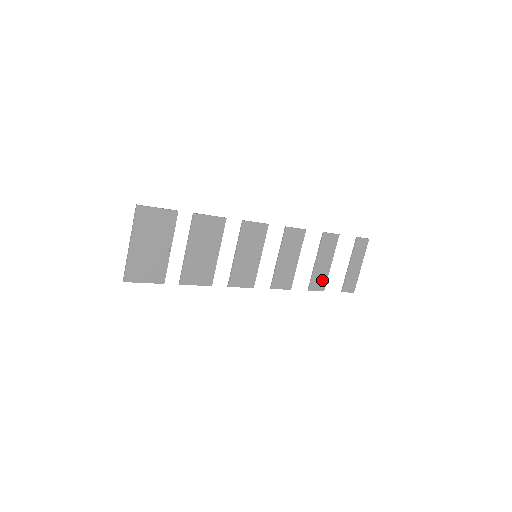
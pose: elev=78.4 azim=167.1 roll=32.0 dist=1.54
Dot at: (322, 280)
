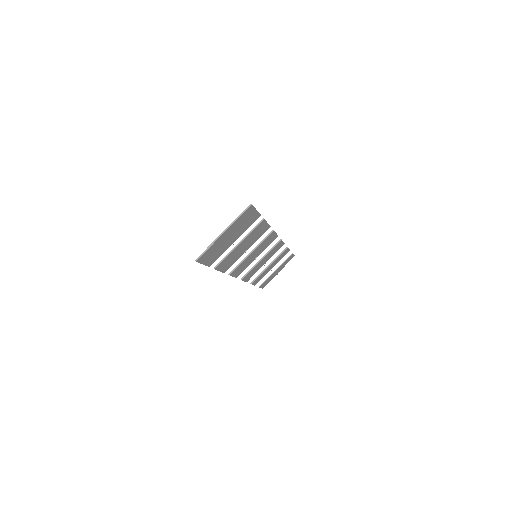
Dot at: (261, 278)
